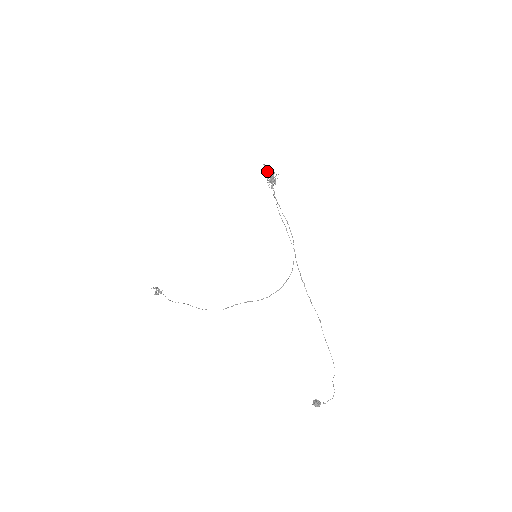
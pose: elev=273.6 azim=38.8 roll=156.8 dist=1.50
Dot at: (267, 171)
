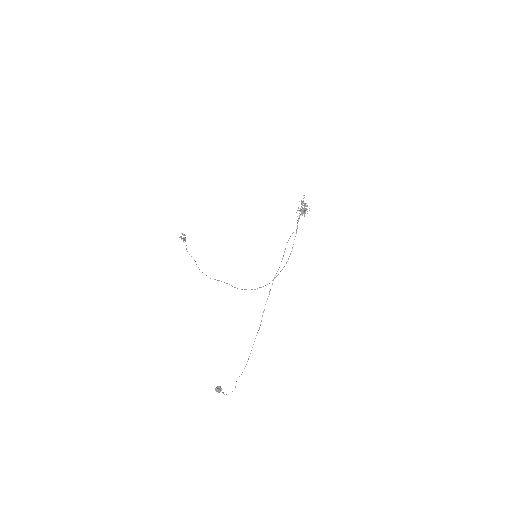
Dot at: (303, 202)
